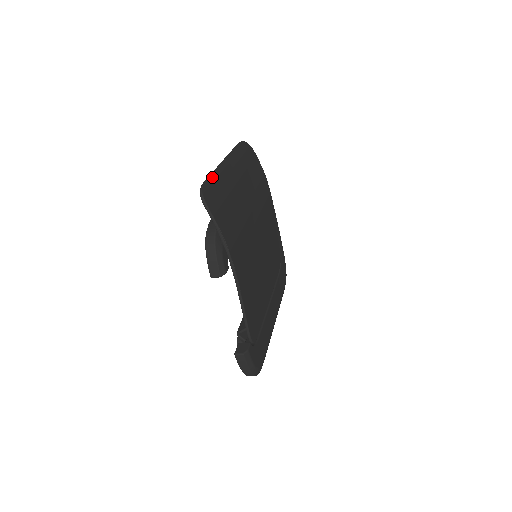
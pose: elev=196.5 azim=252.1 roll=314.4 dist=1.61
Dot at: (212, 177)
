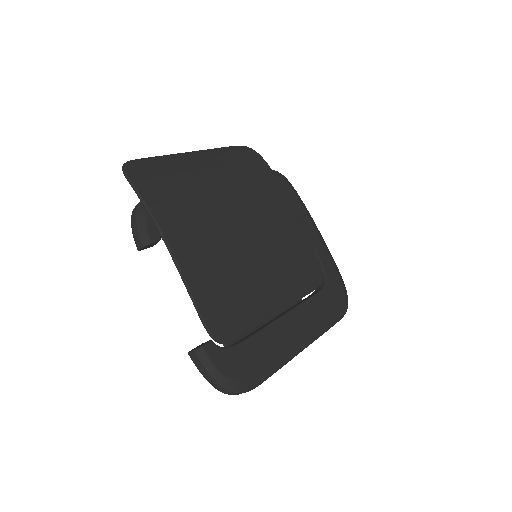
Dot at: (155, 158)
